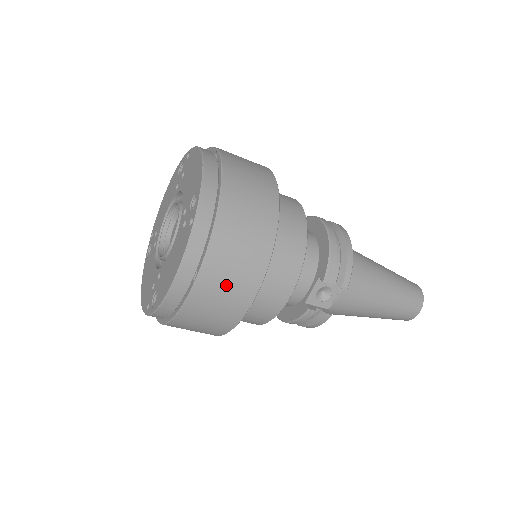
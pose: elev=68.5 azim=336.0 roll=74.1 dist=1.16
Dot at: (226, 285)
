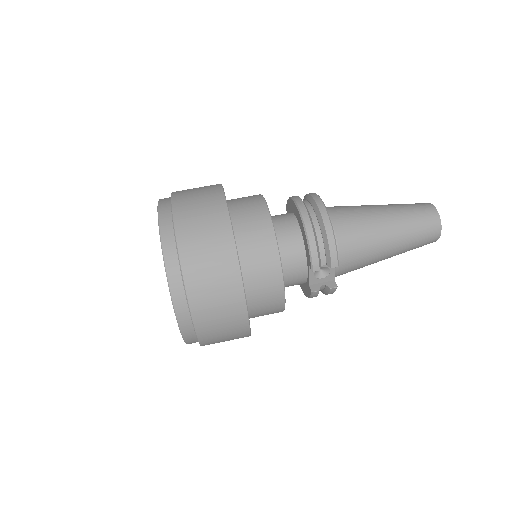
Dot at: (219, 322)
